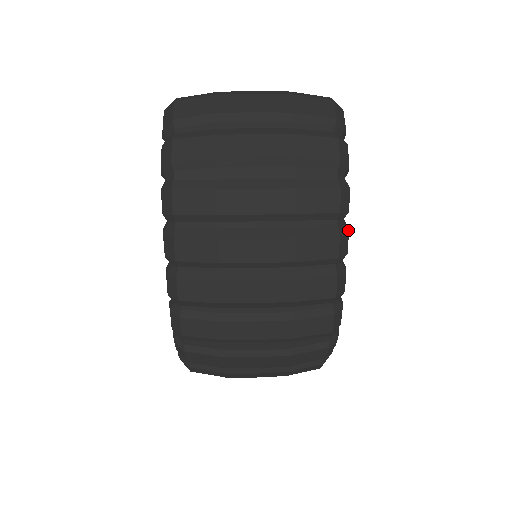
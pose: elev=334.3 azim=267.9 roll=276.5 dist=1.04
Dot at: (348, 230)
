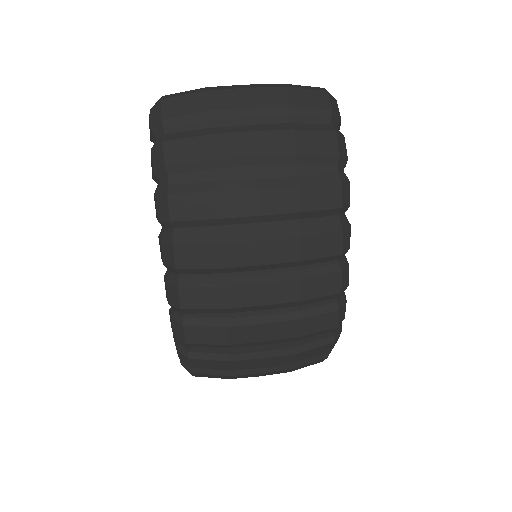
Dot at: (350, 224)
